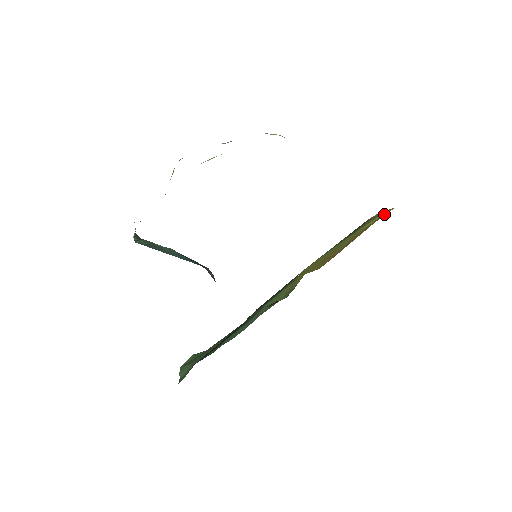
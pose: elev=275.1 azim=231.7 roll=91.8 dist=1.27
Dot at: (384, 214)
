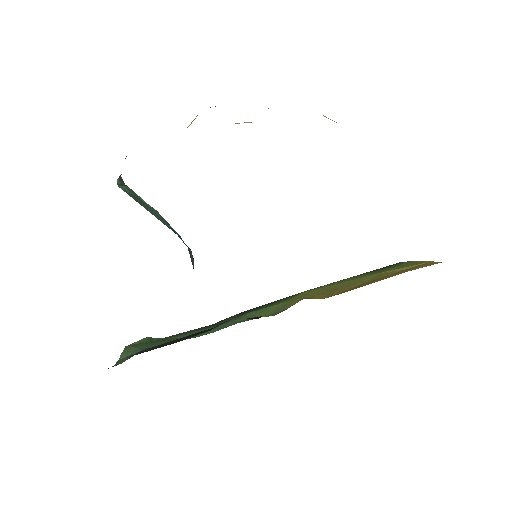
Dot at: (425, 265)
